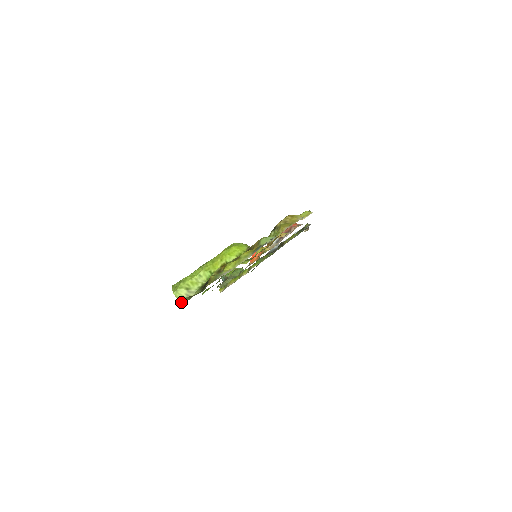
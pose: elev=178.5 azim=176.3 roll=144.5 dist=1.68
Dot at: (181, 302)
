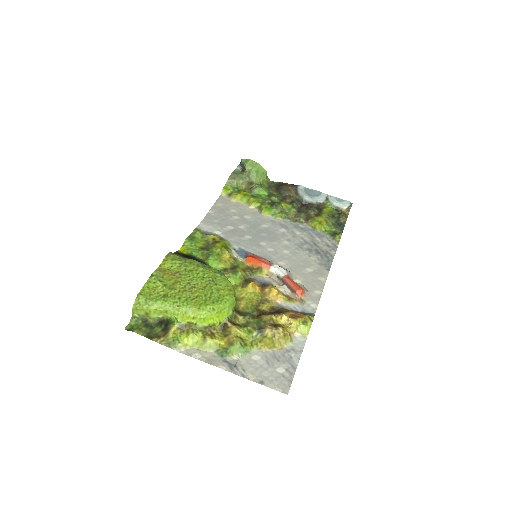
Dot at: (133, 320)
